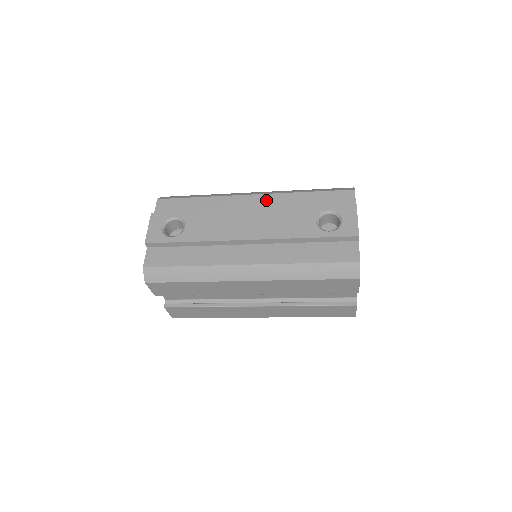
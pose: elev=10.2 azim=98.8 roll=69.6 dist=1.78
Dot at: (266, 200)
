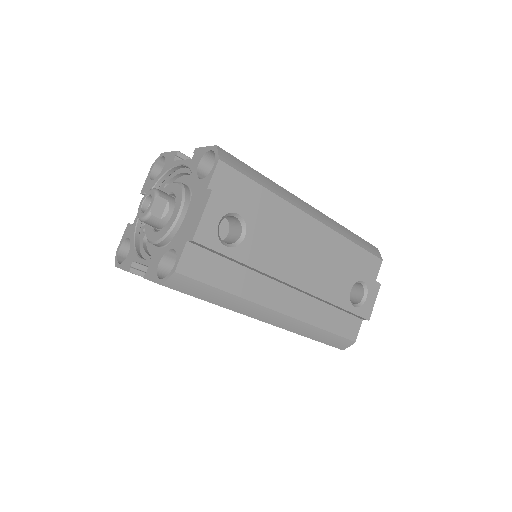
Dot at: (323, 234)
